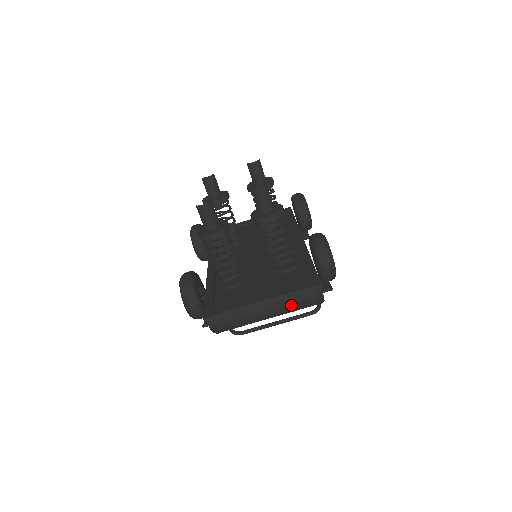
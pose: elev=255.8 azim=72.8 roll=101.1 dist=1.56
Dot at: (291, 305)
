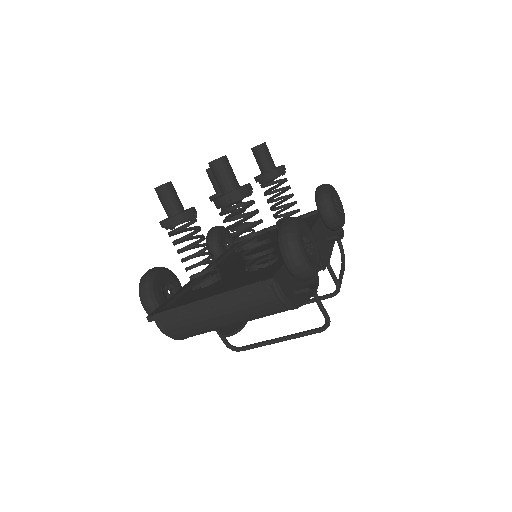
Dot at: (245, 307)
